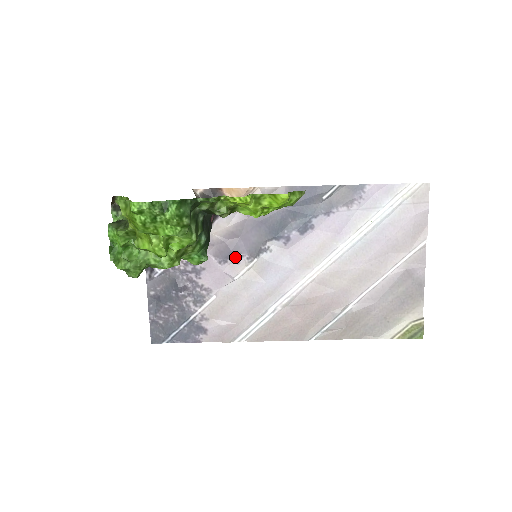
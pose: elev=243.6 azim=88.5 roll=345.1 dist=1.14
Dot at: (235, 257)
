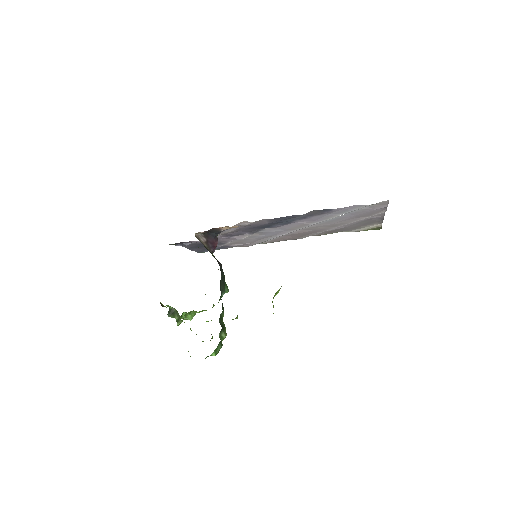
Dot at: (239, 235)
